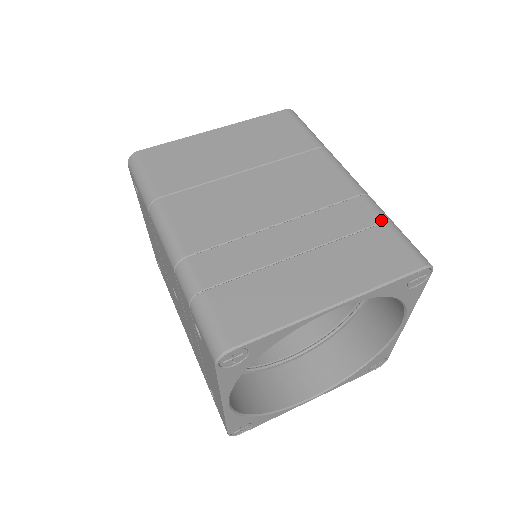
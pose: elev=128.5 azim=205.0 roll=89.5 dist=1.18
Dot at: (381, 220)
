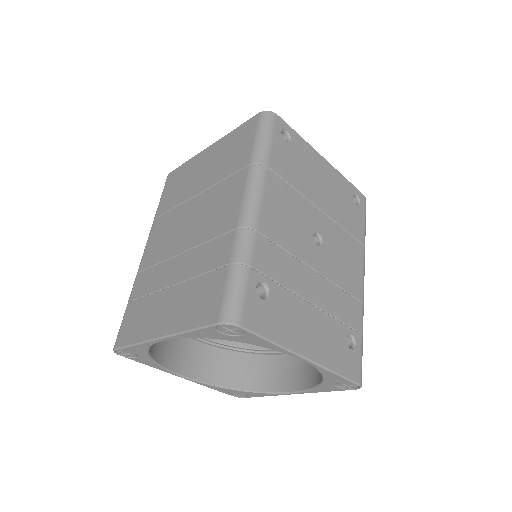
Dot at: (228, 262)
